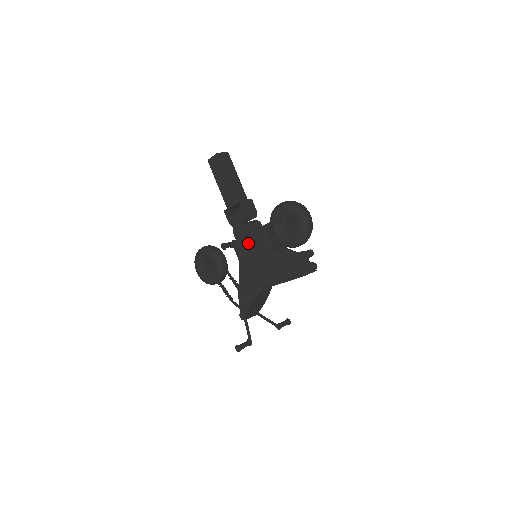
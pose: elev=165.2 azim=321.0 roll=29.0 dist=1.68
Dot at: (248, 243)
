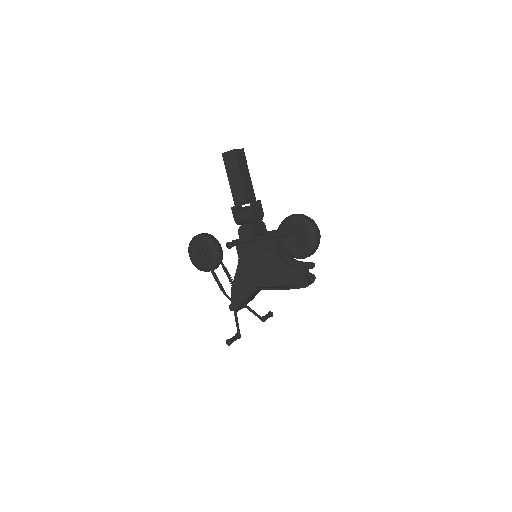
Dot at: (252, 244)
